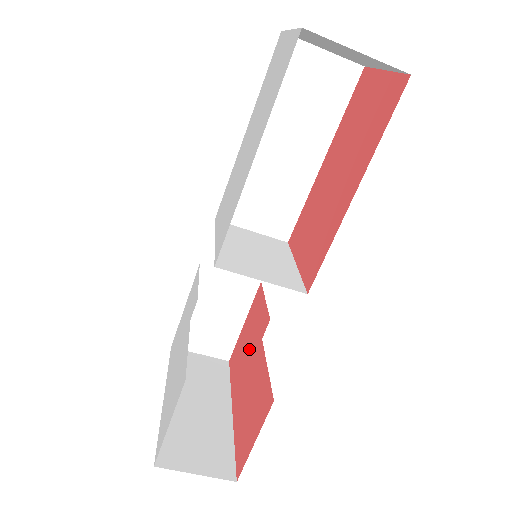
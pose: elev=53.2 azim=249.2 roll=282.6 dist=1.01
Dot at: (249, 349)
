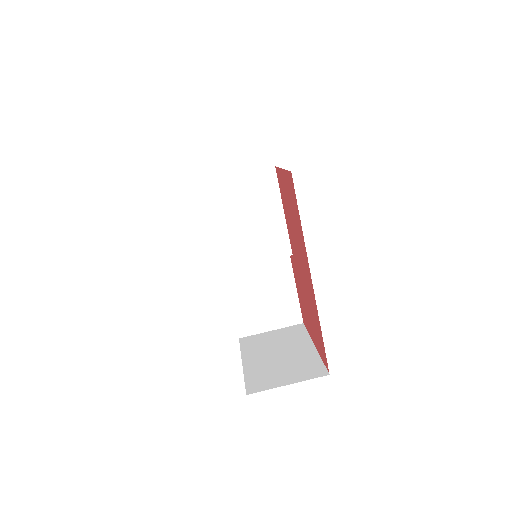
Dot at: (303, 288)
